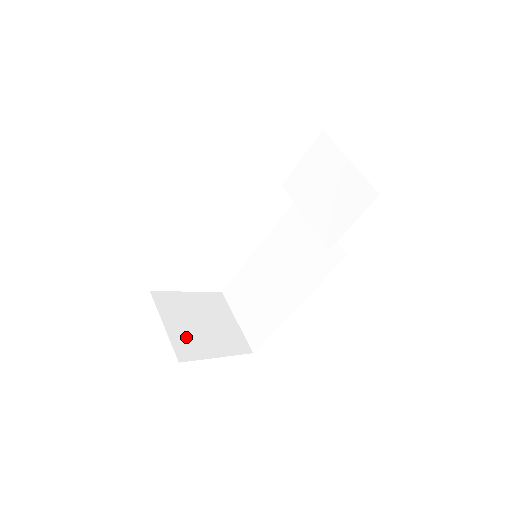
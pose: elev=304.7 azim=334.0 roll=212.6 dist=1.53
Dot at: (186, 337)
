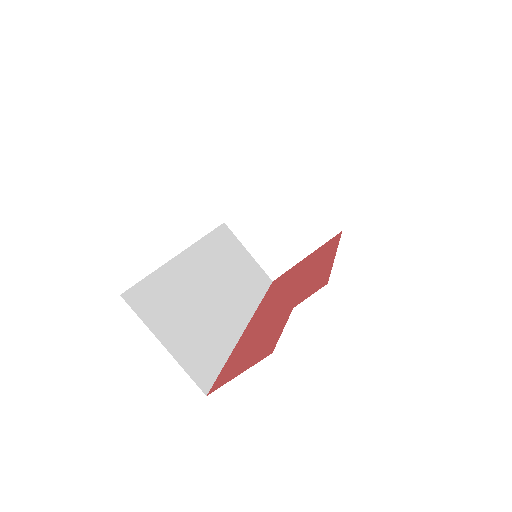
Dot at: (271, 253)
